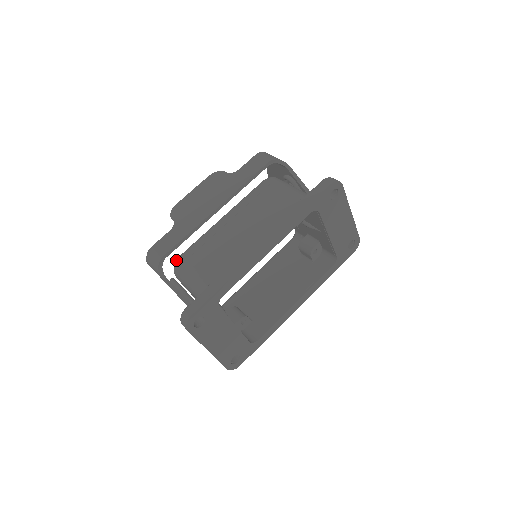
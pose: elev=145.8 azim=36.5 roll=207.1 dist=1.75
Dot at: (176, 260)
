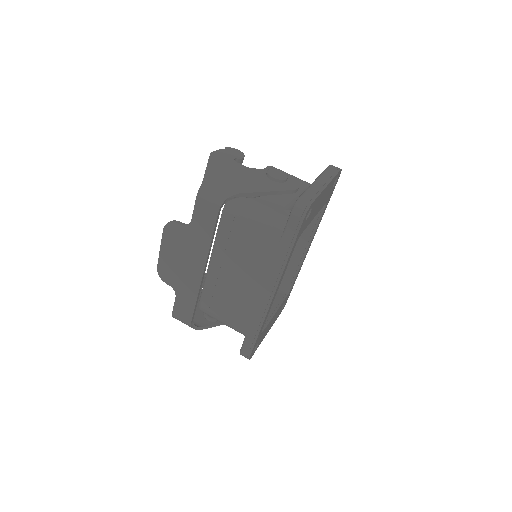
Dot at: occluded
